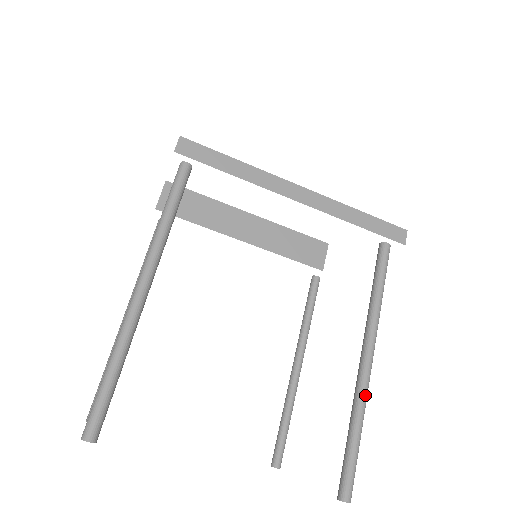
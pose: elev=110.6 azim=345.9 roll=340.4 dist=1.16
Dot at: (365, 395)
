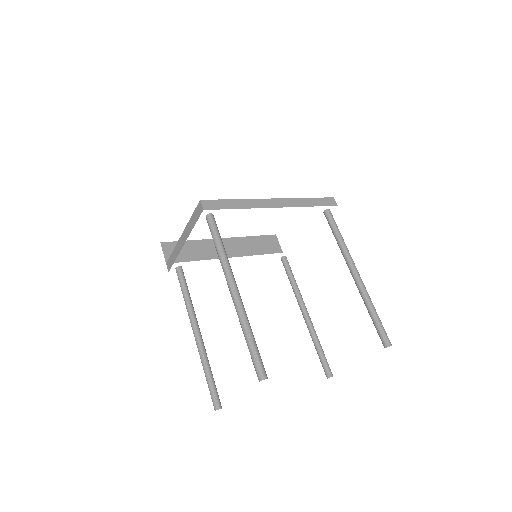
Dot at: (366, 291)
